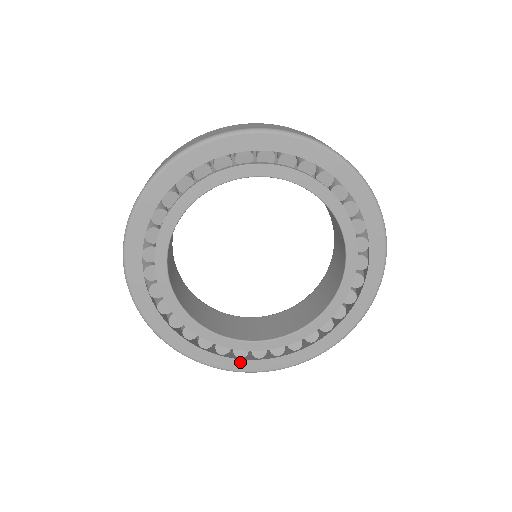
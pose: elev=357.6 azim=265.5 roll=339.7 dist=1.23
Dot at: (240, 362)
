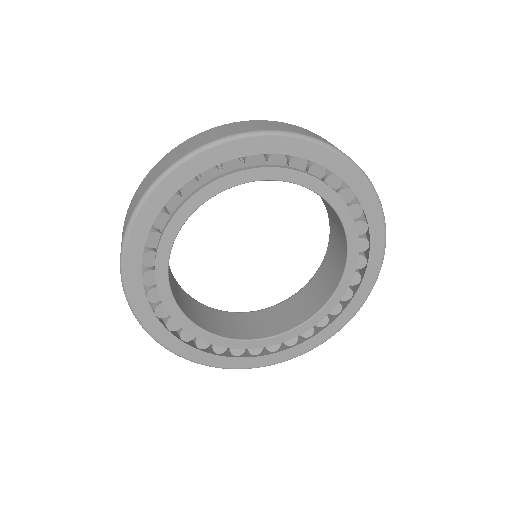
Dot at: (237, 360)
